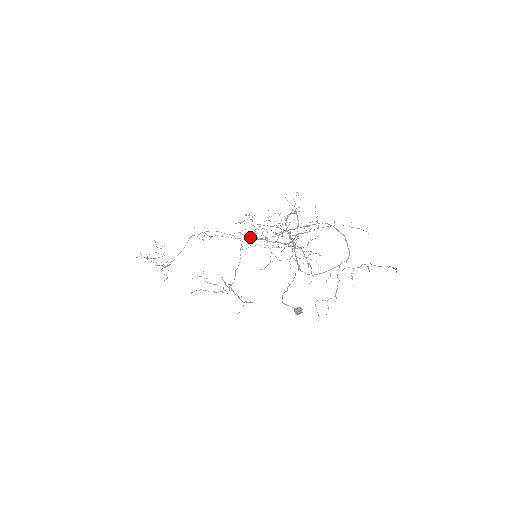
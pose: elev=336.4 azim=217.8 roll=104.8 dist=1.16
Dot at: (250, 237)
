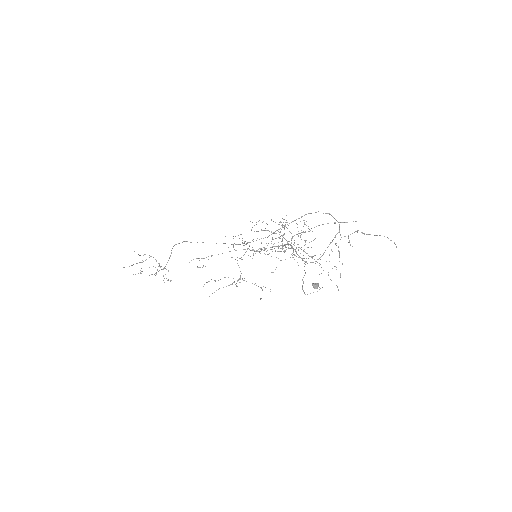
Dot at: (250, 256)
